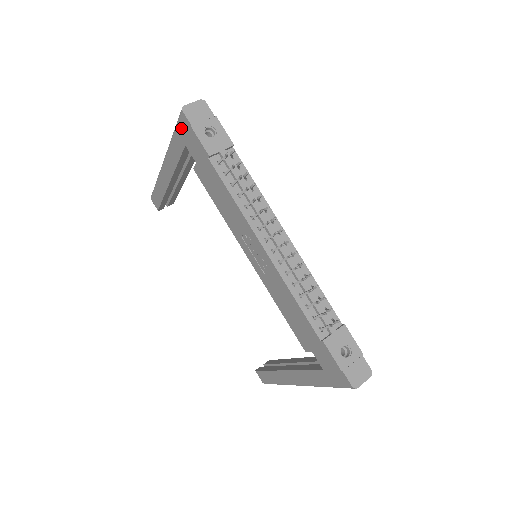
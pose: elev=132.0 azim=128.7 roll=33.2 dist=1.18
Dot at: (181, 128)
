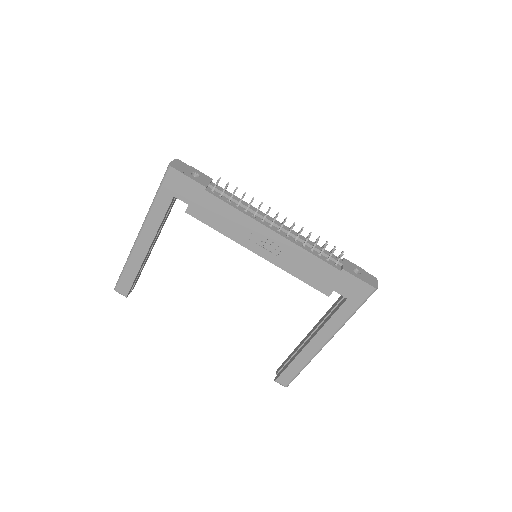
Dot at: (169, 183)
